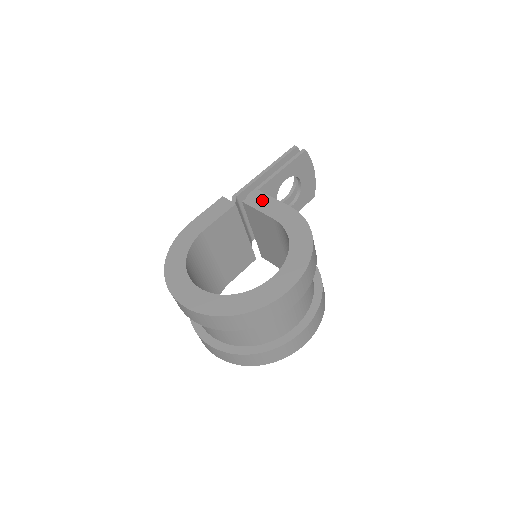
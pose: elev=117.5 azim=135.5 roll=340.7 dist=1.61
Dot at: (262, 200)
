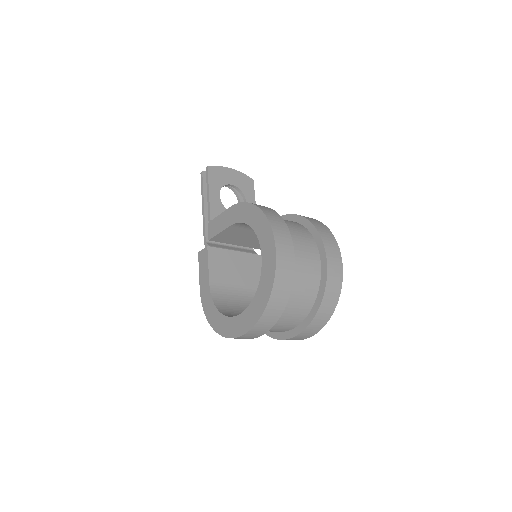
Dot at: (215, 225)
